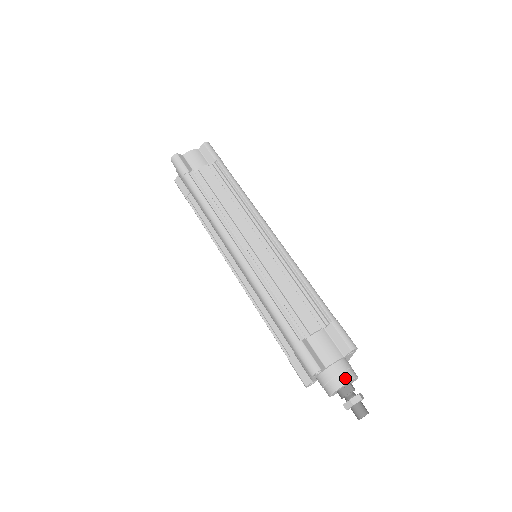
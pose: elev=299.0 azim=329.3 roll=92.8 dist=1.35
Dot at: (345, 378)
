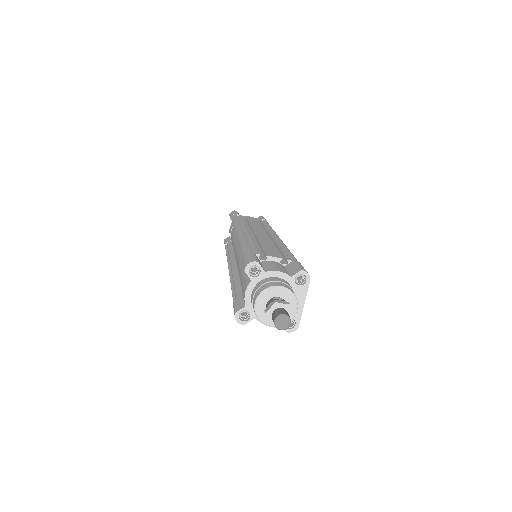
Dot at: (281, 284)
